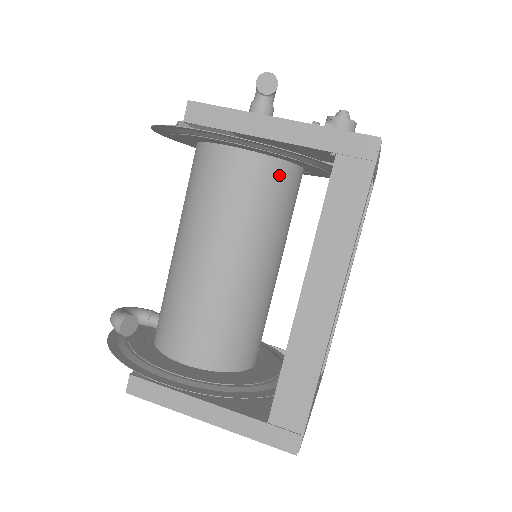
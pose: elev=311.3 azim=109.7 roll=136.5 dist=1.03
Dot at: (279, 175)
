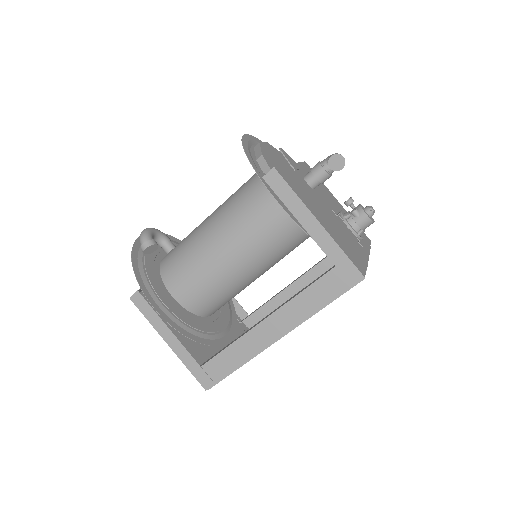
Dot at: (301, 231)
